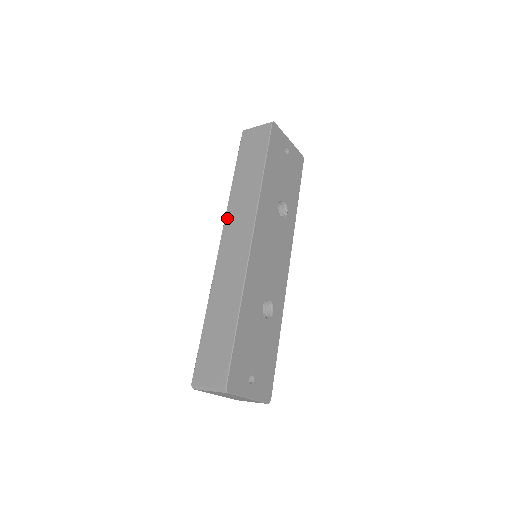
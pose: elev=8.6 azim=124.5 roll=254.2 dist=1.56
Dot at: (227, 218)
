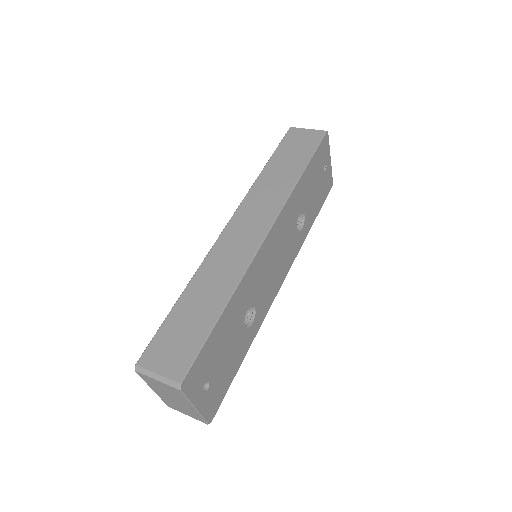
Dot at: (245, 202)
